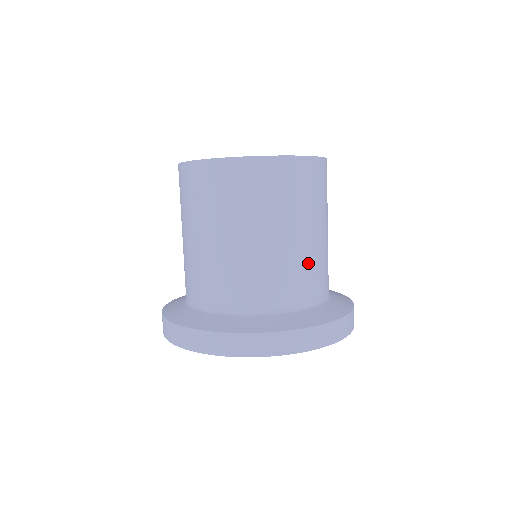
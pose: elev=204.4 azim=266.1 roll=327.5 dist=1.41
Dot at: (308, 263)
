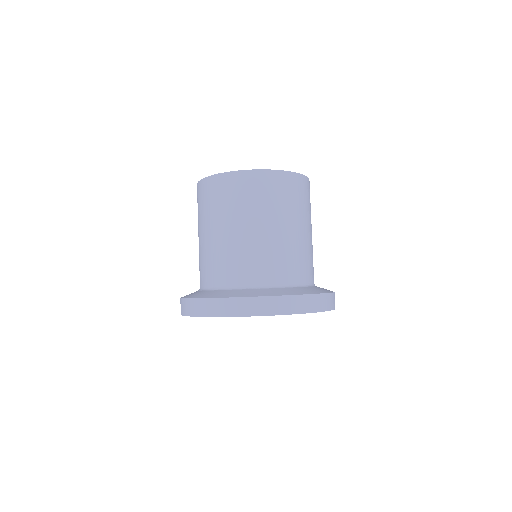
Dot at: (281, 251)
